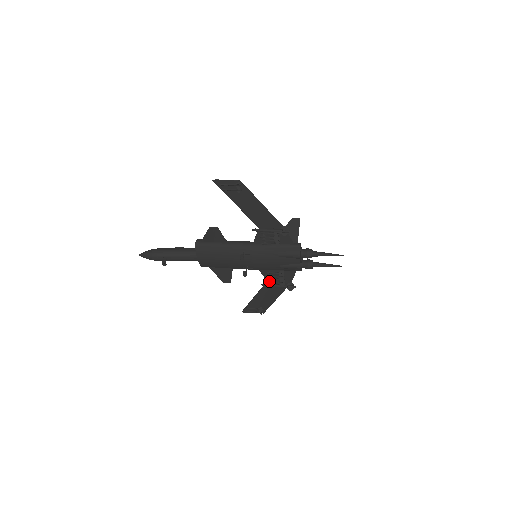
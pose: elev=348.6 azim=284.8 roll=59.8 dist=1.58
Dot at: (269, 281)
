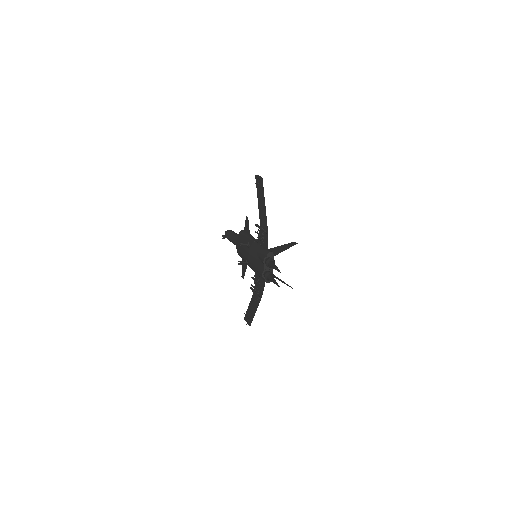
Dot at: occluded
